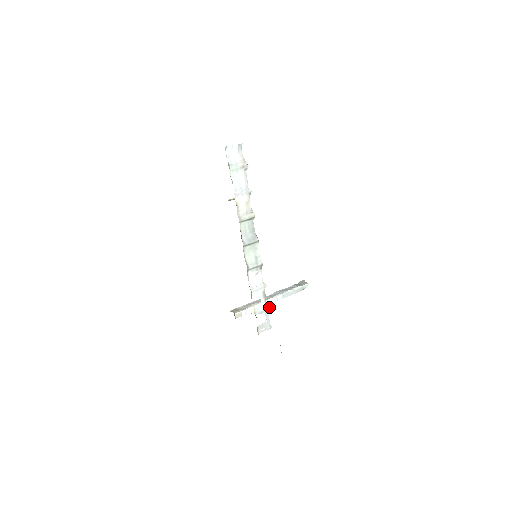
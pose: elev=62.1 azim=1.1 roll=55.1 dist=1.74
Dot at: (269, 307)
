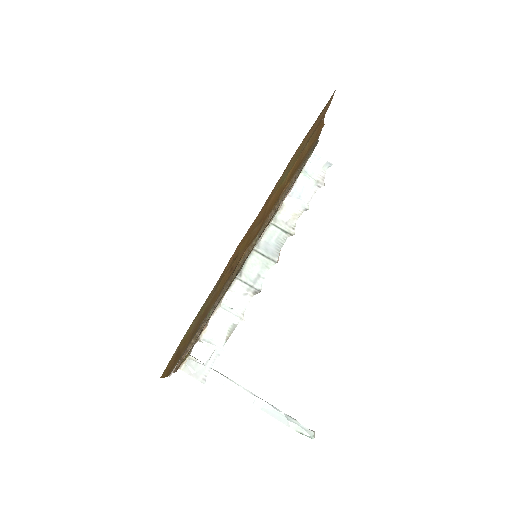
Dot at: occluded
